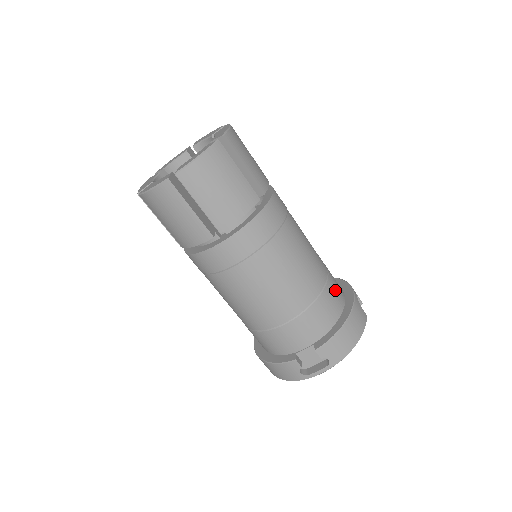
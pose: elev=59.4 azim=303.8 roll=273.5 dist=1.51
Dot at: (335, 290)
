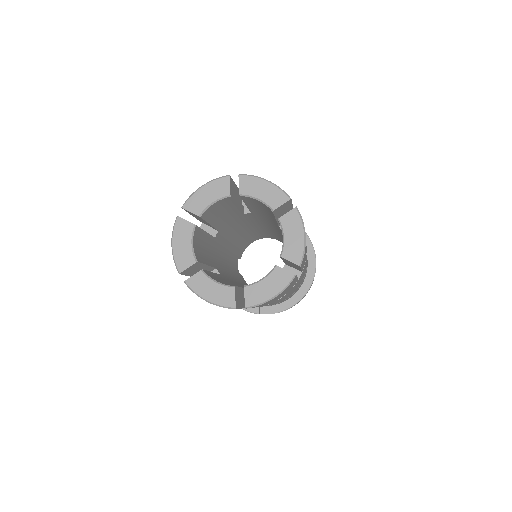
Dot at: occluded
